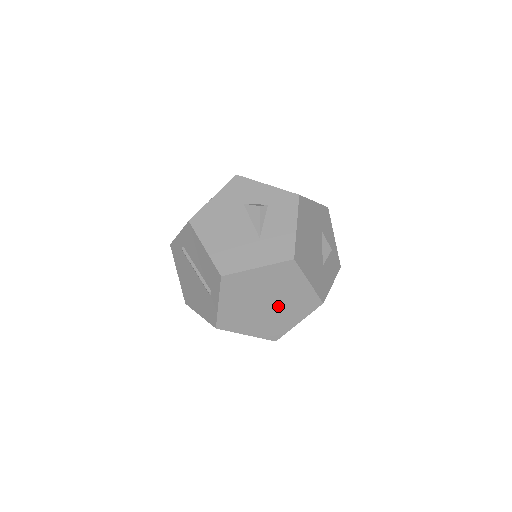
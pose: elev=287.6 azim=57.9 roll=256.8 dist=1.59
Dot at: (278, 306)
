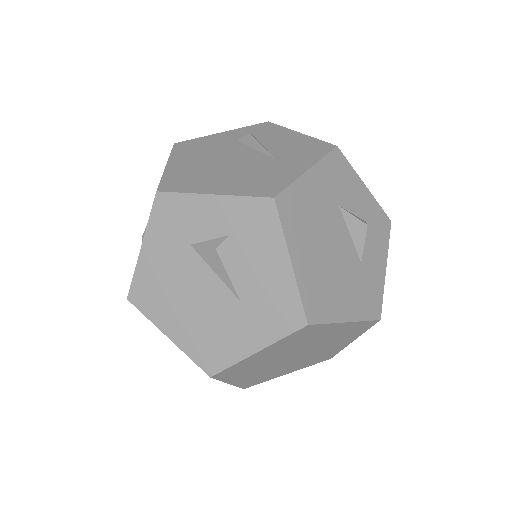
Dot at: (314, 349)
